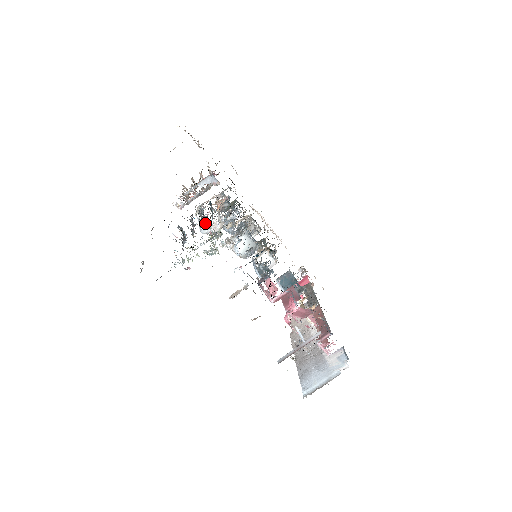
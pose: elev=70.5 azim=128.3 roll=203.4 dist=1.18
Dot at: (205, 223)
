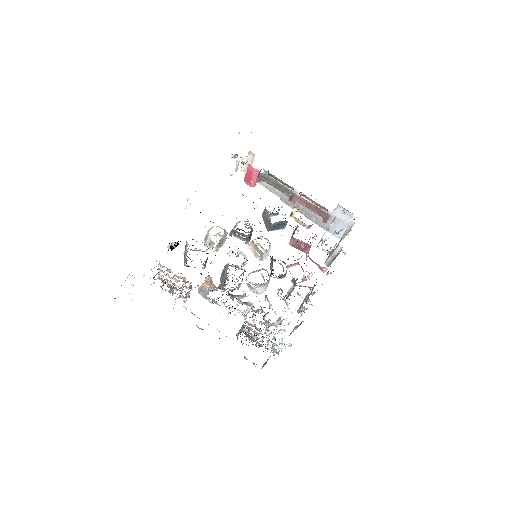
Dot at: occluded
